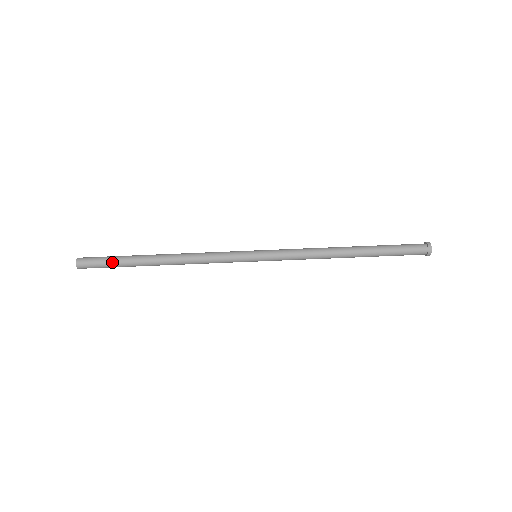
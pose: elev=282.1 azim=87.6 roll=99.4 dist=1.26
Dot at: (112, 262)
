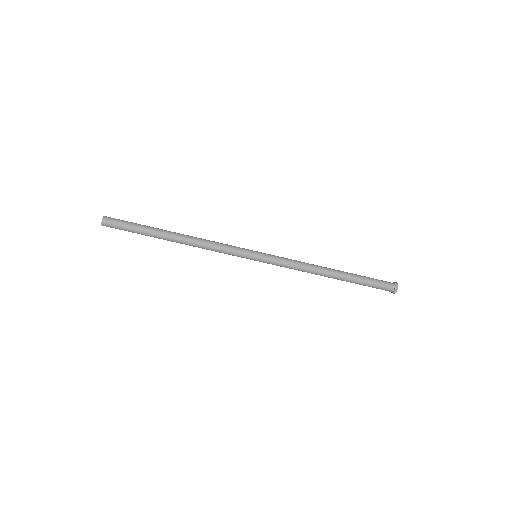
Dot at: (134, 228)
